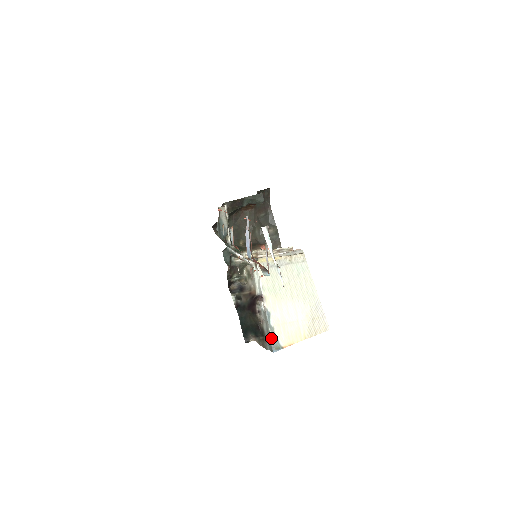
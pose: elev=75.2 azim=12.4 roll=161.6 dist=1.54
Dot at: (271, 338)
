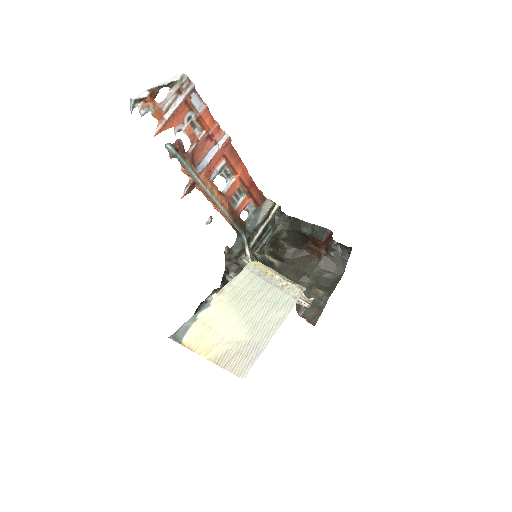
Dot at: (183, 325)
